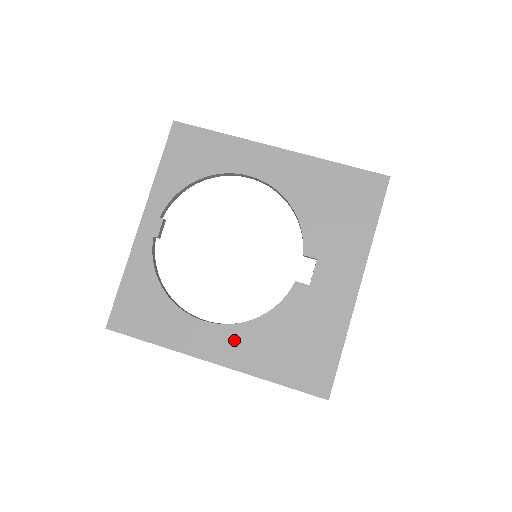
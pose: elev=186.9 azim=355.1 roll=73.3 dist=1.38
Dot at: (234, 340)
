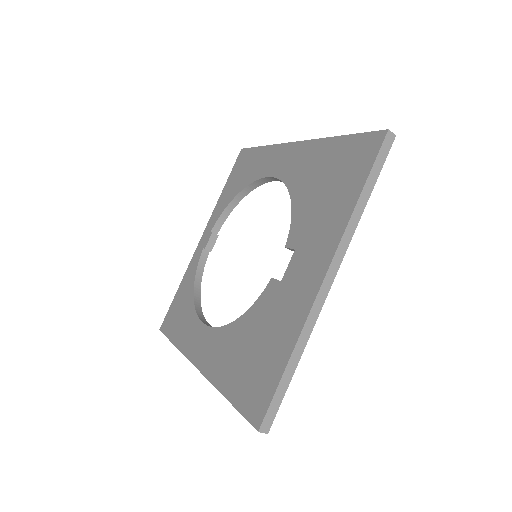
Dot at: (214, 344)
